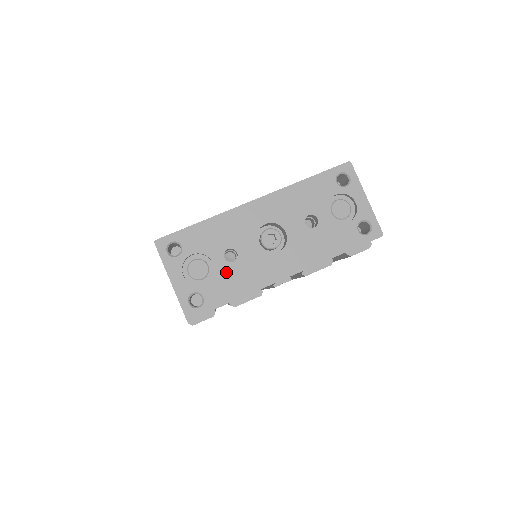
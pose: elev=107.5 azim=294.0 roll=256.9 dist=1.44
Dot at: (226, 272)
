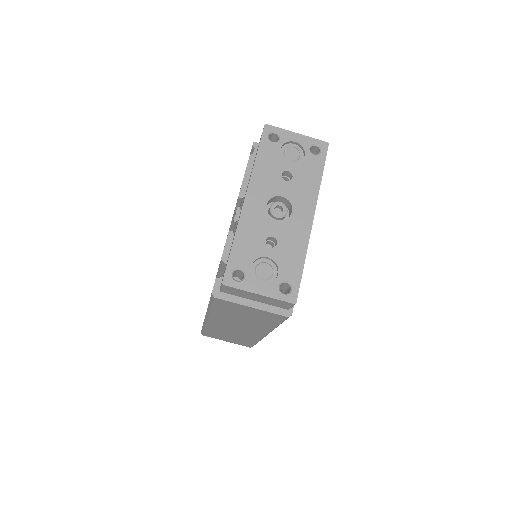
Dot at: (281, 254)
